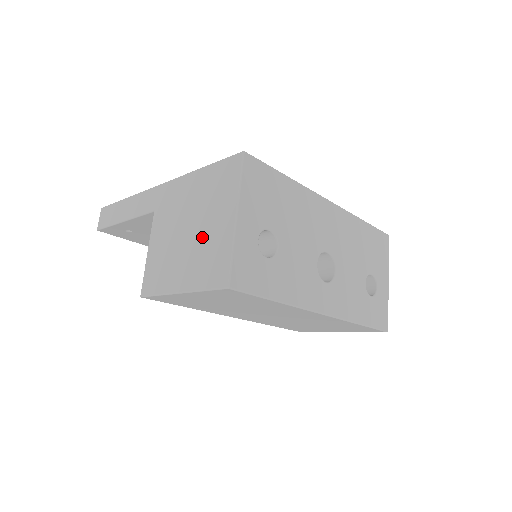
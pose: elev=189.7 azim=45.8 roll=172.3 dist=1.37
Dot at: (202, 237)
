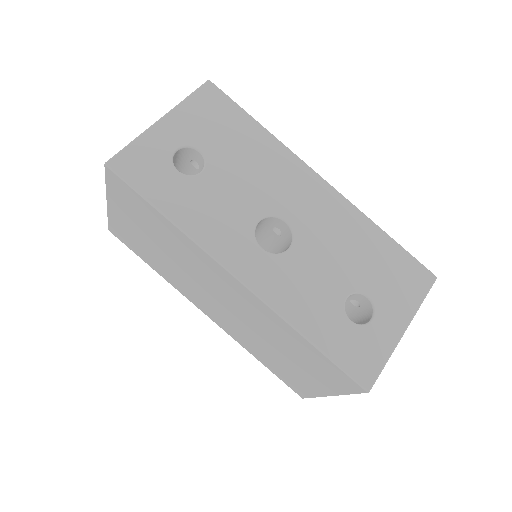
Dot at: occluded
